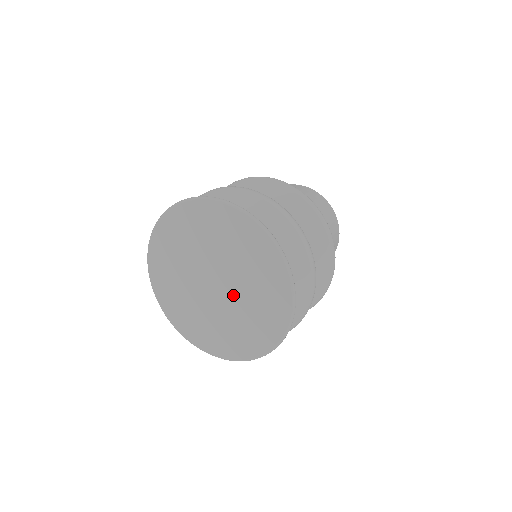
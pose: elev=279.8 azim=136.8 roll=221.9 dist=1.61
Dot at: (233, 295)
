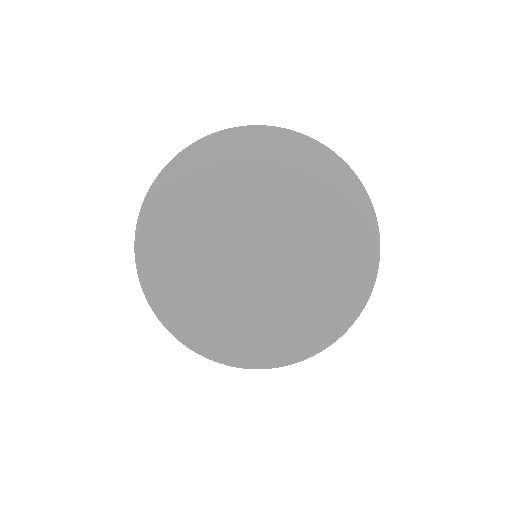
Dot at: (288, 231)
